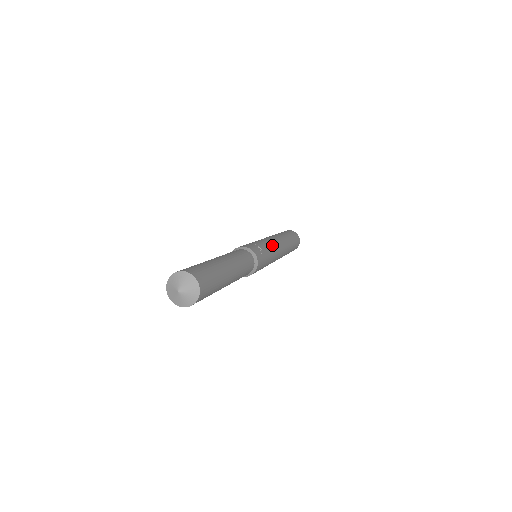
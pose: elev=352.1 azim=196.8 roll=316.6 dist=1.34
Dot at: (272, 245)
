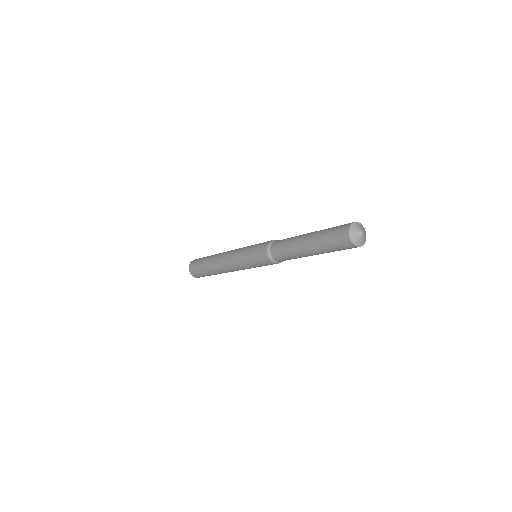
Dot at: occluded
